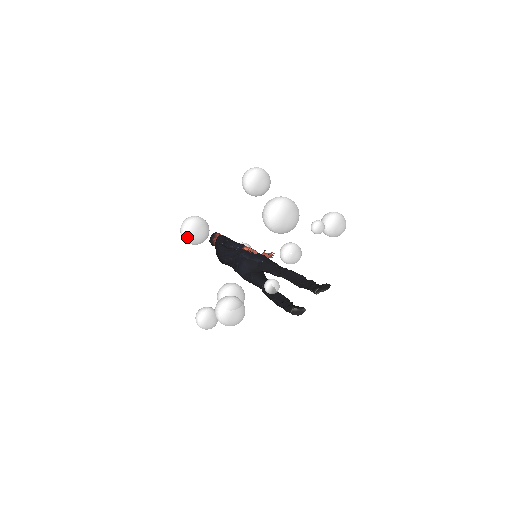
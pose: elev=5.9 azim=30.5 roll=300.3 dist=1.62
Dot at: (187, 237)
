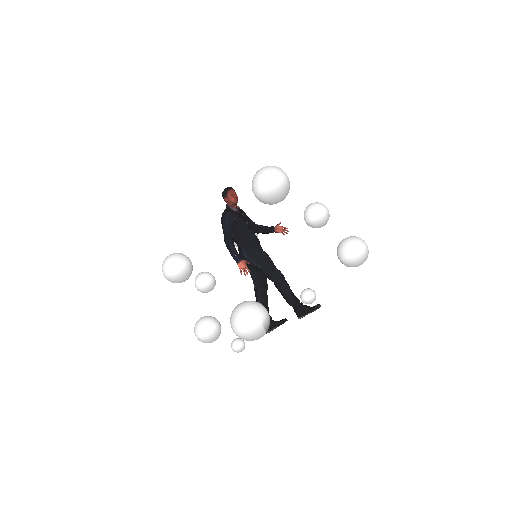
Dot at: occluded
